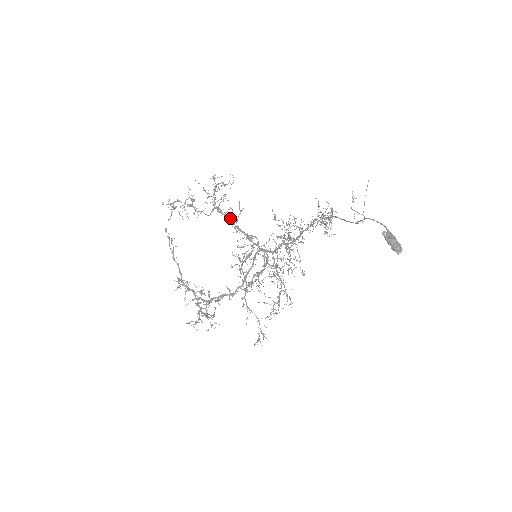
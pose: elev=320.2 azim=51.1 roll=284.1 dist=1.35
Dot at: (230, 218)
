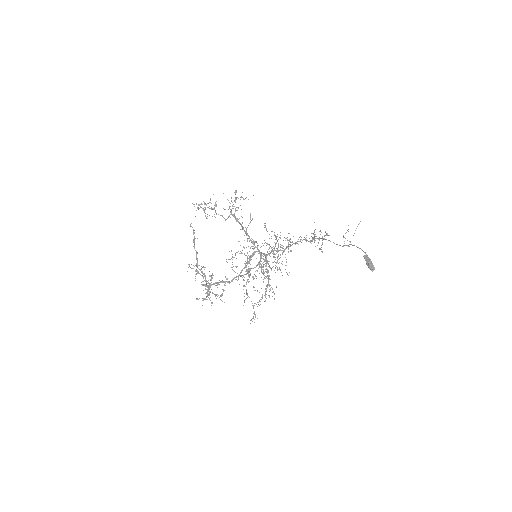
Dot at: (241, 224)
